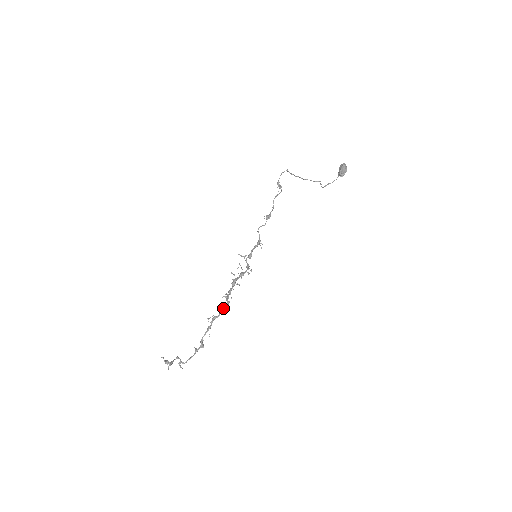
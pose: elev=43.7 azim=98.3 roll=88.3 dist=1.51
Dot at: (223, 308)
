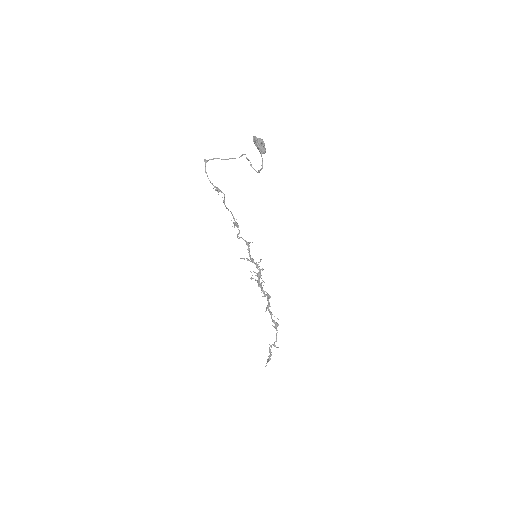
Dot at: occluded
